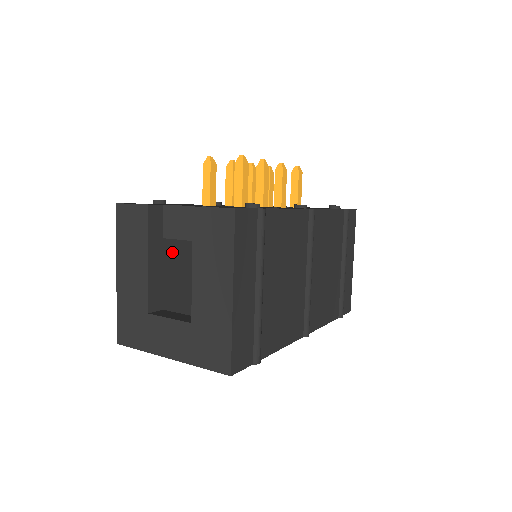
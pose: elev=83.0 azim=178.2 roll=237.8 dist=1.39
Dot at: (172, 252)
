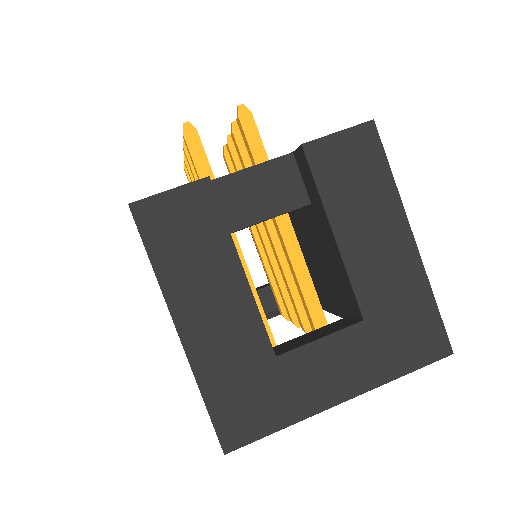
Dot at: occluded
